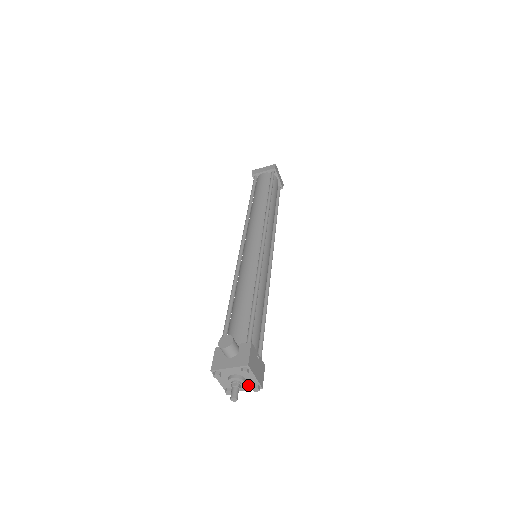
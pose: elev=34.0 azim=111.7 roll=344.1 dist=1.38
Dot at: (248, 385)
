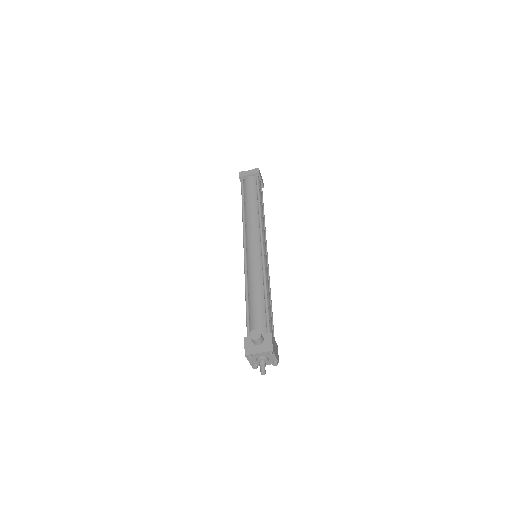
Dot at: (269, 362)
